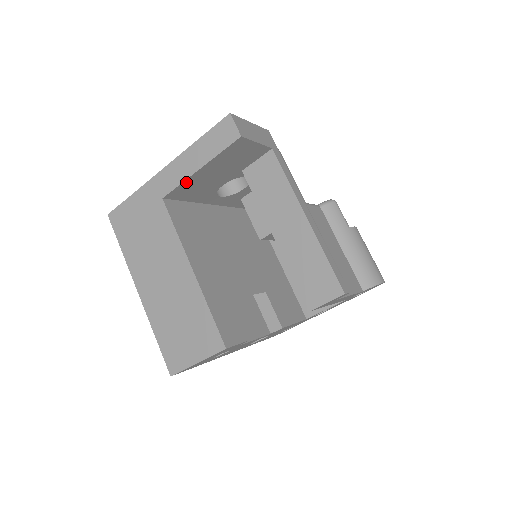
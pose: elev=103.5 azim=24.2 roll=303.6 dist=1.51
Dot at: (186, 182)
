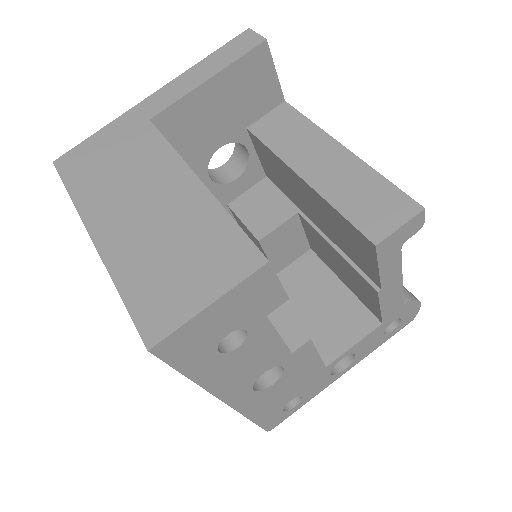
Dot at: (186, 100)
